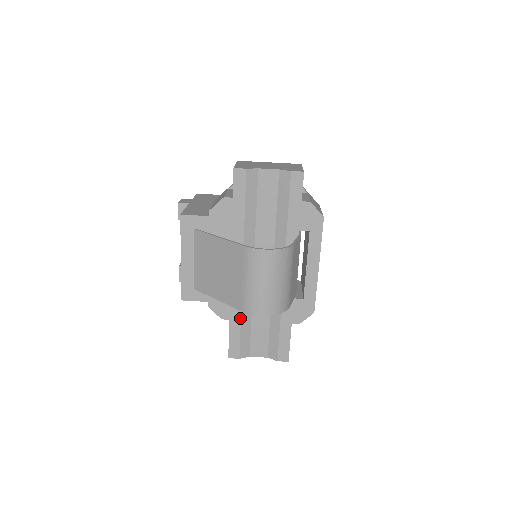
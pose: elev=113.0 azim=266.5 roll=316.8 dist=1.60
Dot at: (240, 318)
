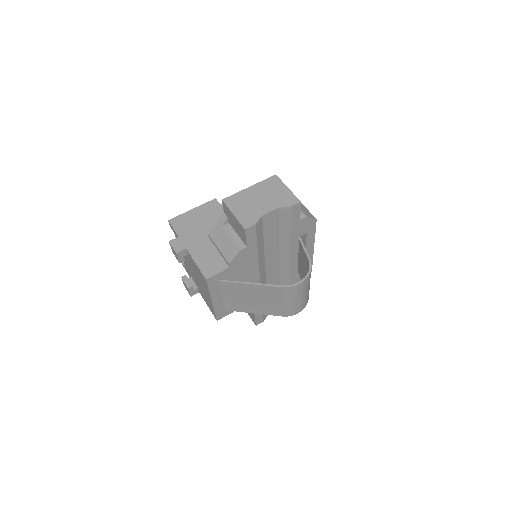
Dot at: occluded
